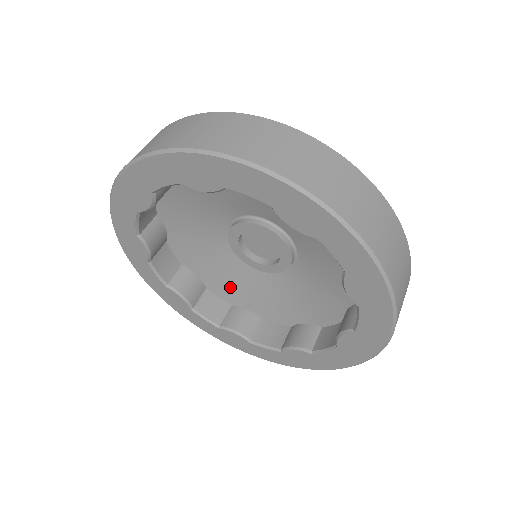
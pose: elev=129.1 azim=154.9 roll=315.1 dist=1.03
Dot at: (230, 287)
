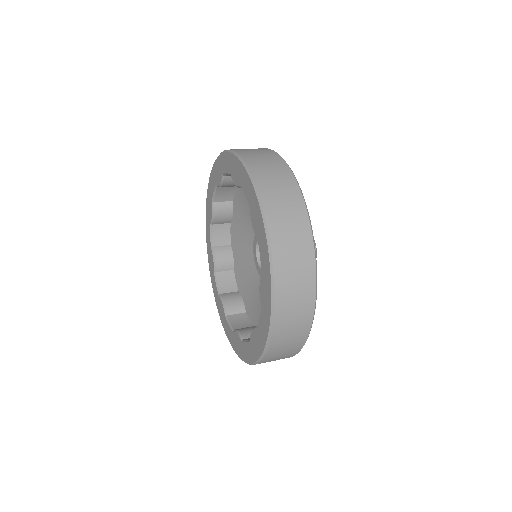
Dot at: (255, 308)
